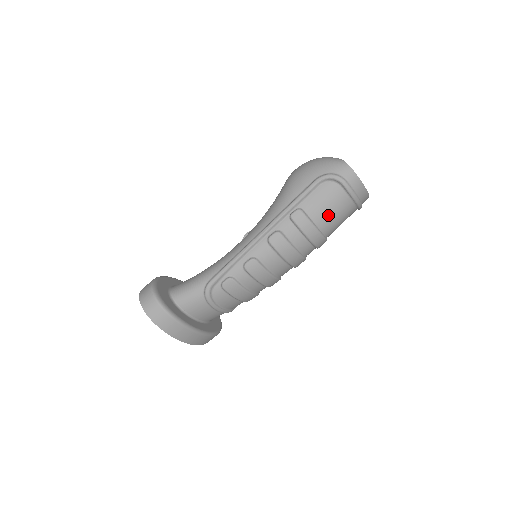
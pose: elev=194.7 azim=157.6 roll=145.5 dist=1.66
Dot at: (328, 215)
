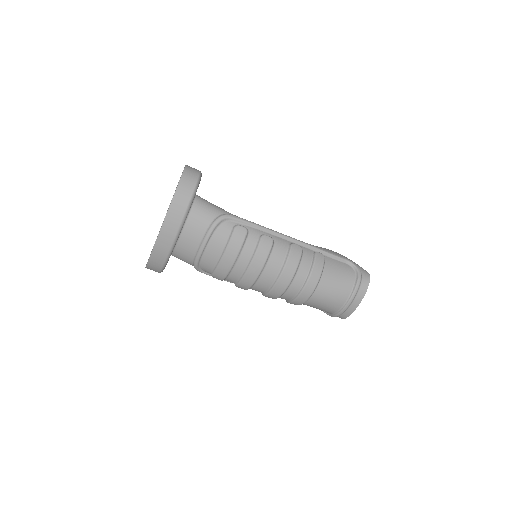
Dot at: (333, 281)
